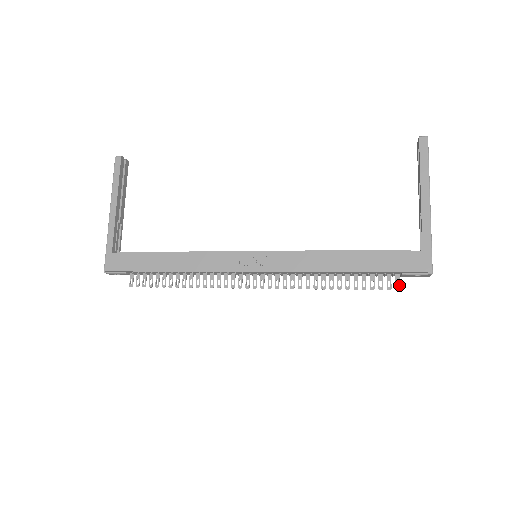
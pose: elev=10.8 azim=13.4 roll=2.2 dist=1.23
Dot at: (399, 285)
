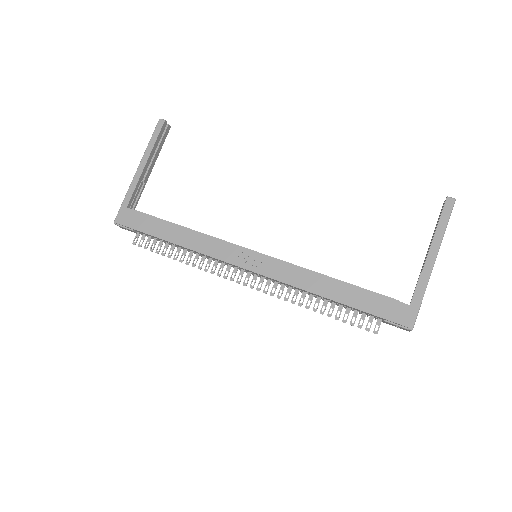
Dot at: (378, 329)
